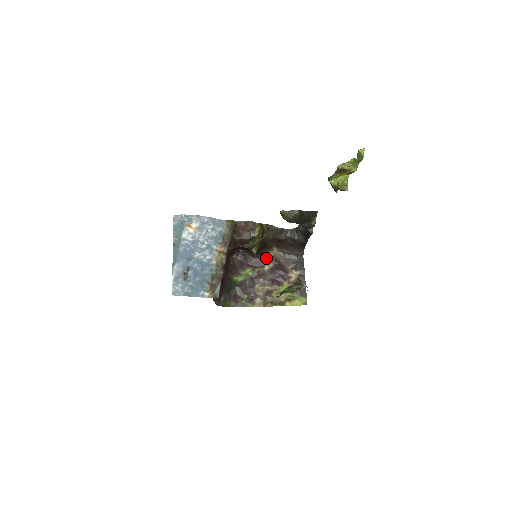
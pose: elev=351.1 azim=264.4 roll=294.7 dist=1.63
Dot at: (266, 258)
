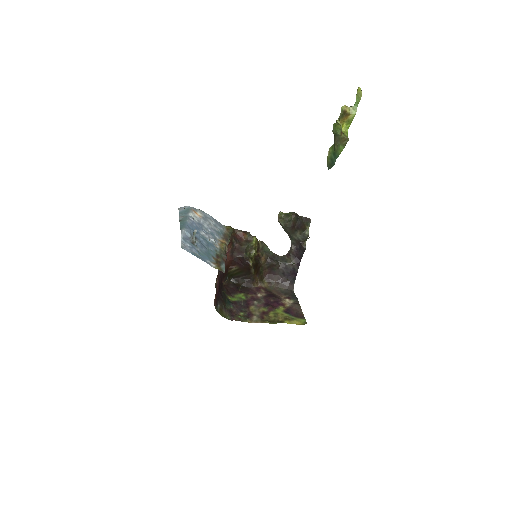
Dot at: (258, 288)
